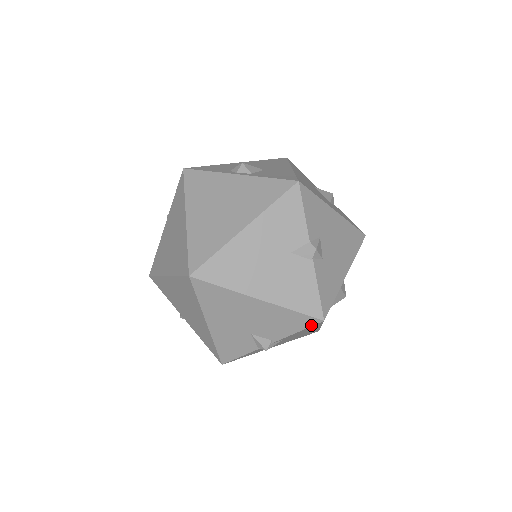
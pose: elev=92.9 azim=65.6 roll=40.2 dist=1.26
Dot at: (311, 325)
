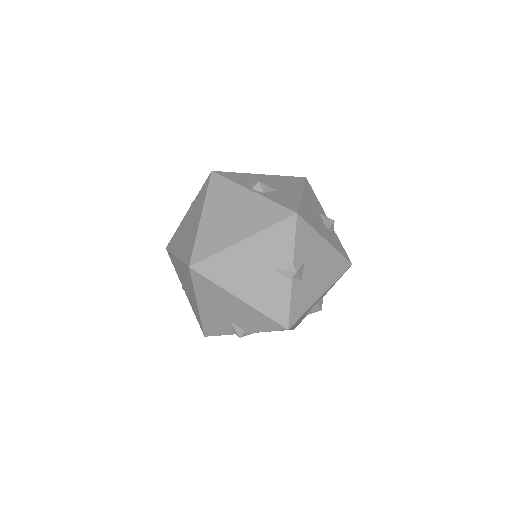
Dot at: (278, 330)
